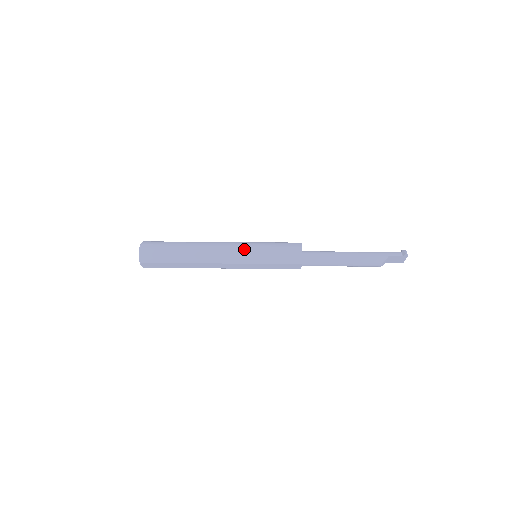
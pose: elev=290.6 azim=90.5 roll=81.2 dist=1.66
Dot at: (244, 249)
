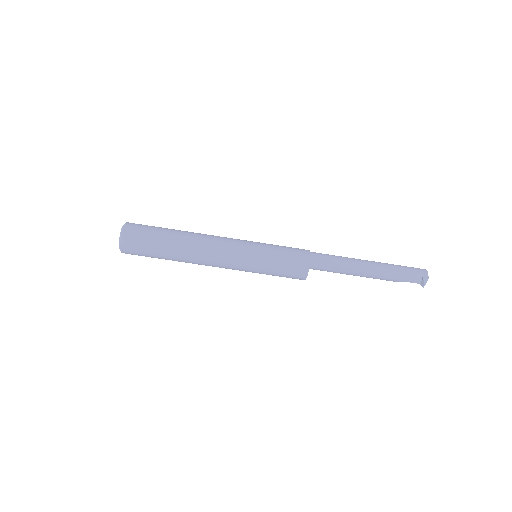
Dot at: (241, 269)
